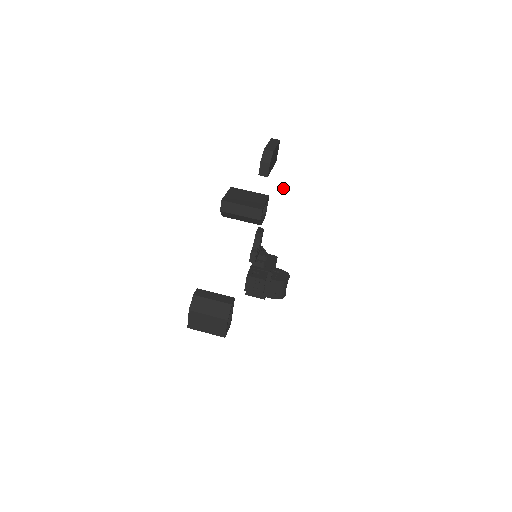
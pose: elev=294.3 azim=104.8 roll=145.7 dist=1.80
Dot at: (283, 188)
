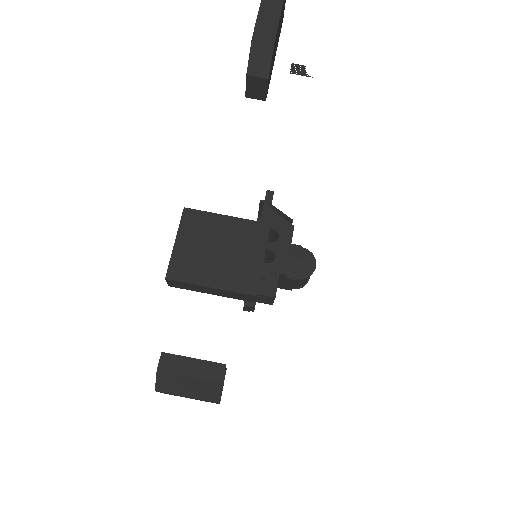
Dot at: (299, 67)
